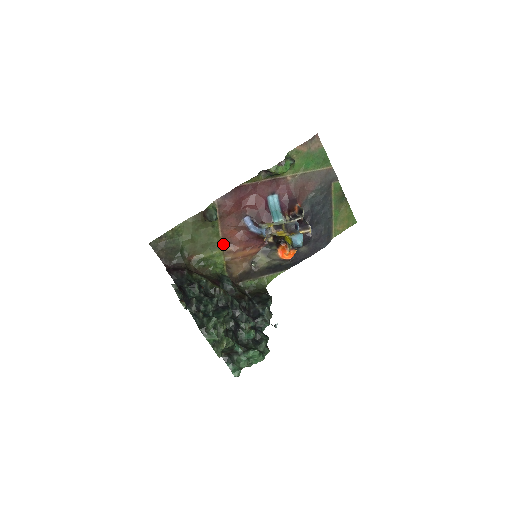
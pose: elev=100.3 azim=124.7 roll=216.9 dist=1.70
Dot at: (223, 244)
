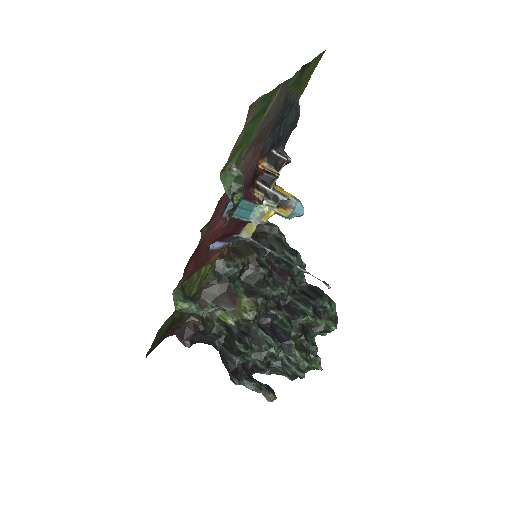
Dot at: (200, 267)
